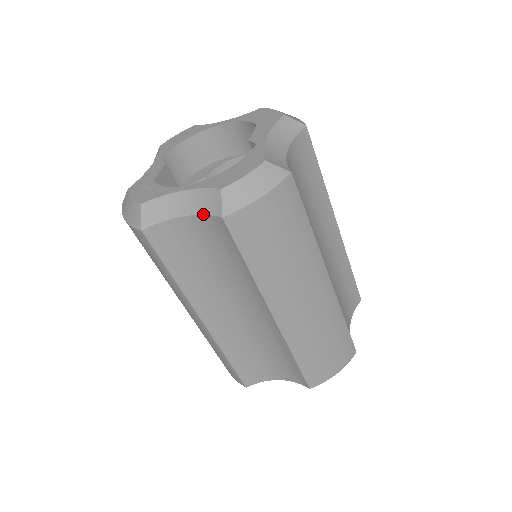
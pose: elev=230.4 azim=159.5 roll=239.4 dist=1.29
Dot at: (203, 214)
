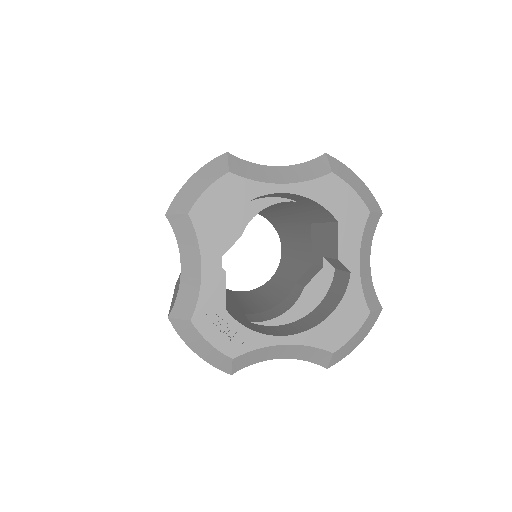
Dot at: (303, 360)
